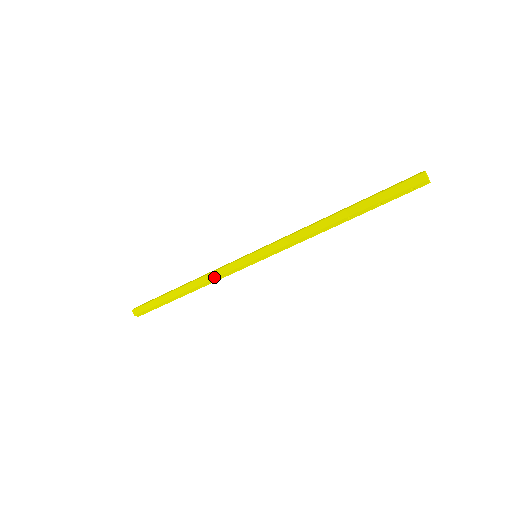
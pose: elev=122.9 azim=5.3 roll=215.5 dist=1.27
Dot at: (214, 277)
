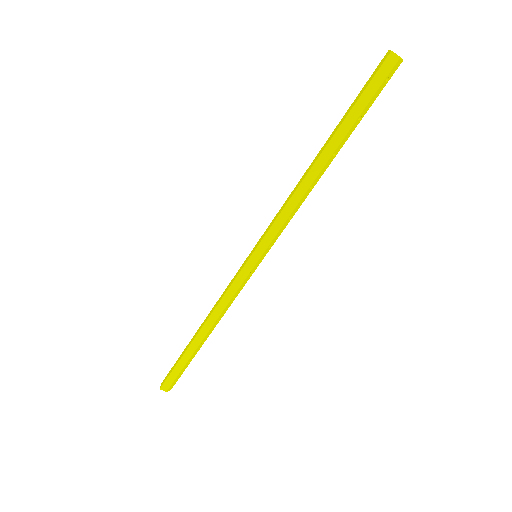
Dot at: (225, 305)
